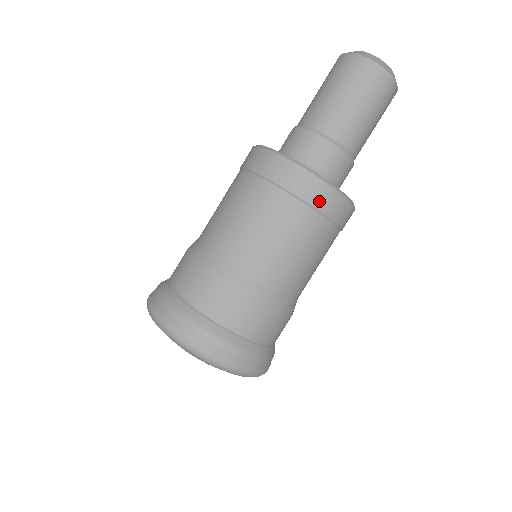
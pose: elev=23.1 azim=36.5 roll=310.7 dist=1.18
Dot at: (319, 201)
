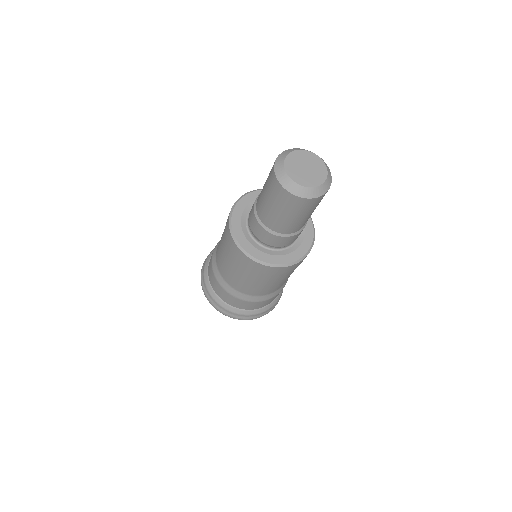
Dot at: (250, 266)
